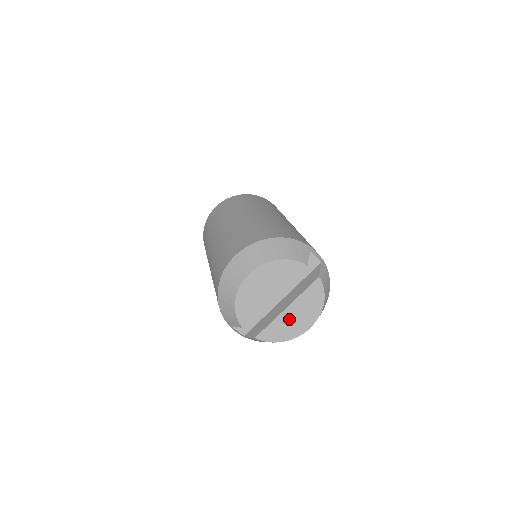
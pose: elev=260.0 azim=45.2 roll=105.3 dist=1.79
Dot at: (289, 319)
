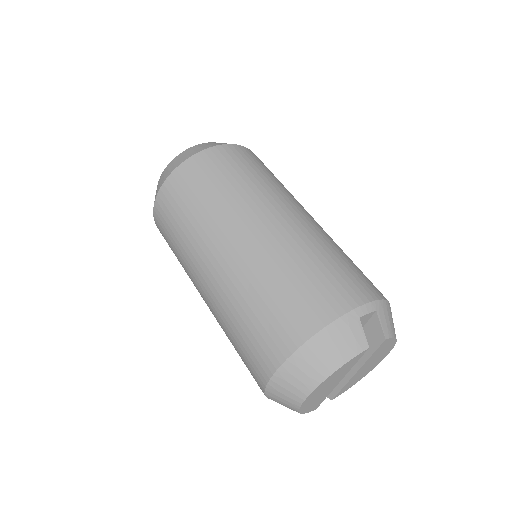
Dot at: (362, 372)
